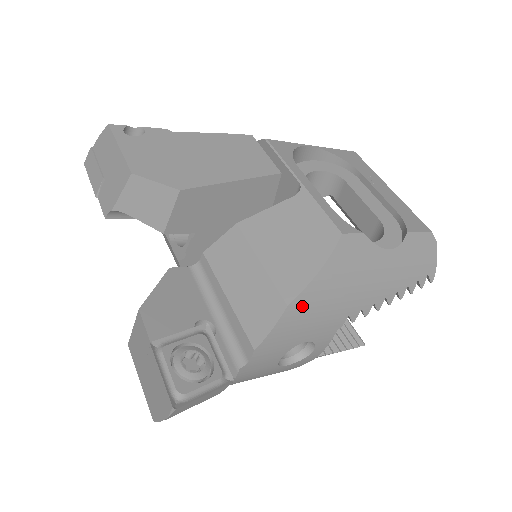
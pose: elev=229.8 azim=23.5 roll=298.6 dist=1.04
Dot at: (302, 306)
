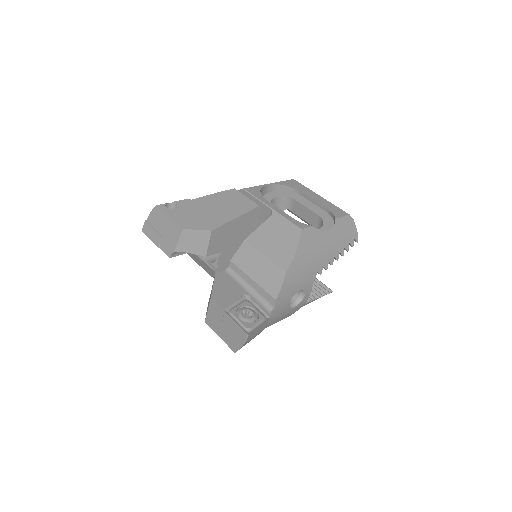
Dot at: (293, 271)
